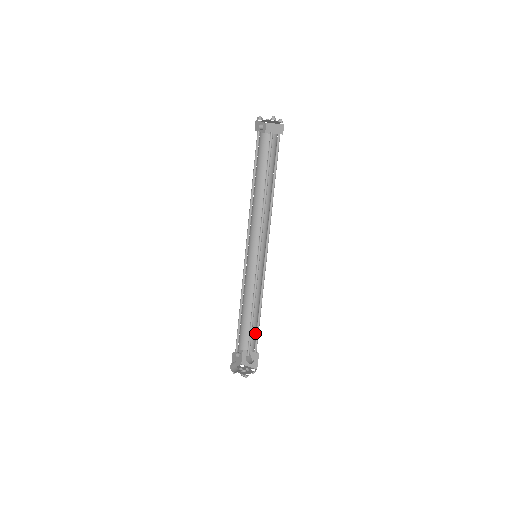
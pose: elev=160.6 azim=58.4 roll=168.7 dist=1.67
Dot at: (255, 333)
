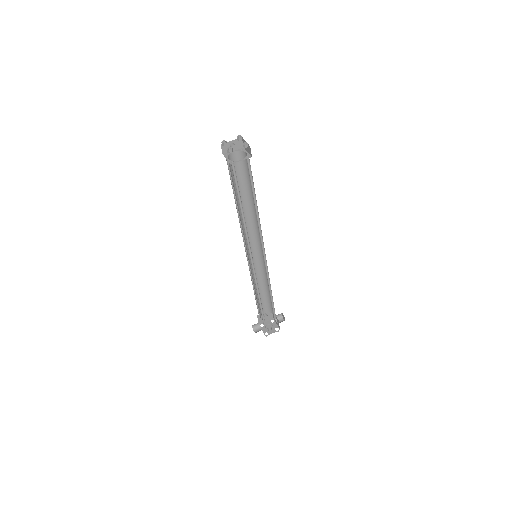
Dot at: (272, 307)
